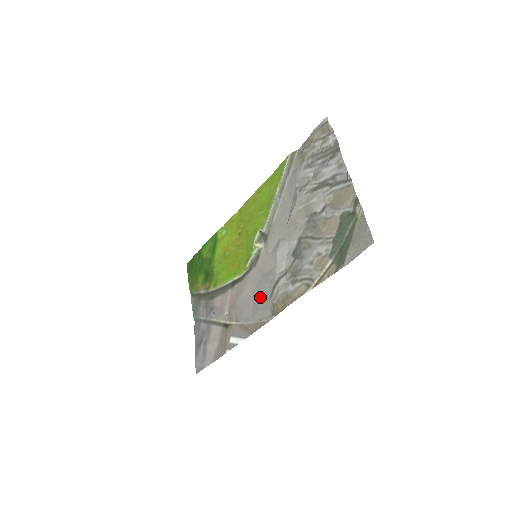
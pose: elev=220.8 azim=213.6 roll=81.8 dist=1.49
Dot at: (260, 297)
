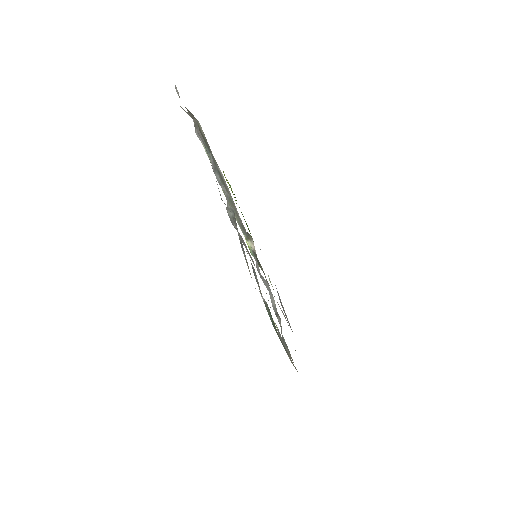
Dot at: occluded
